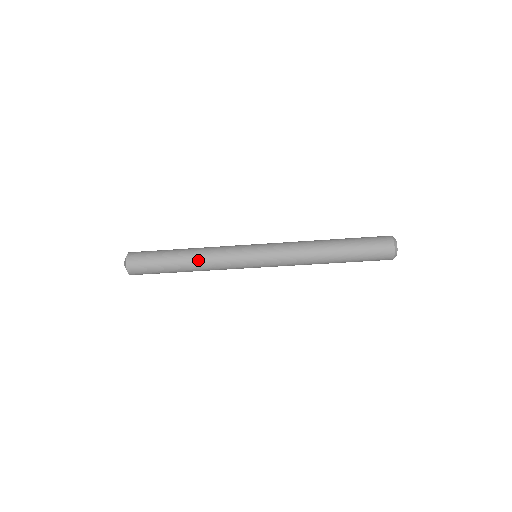
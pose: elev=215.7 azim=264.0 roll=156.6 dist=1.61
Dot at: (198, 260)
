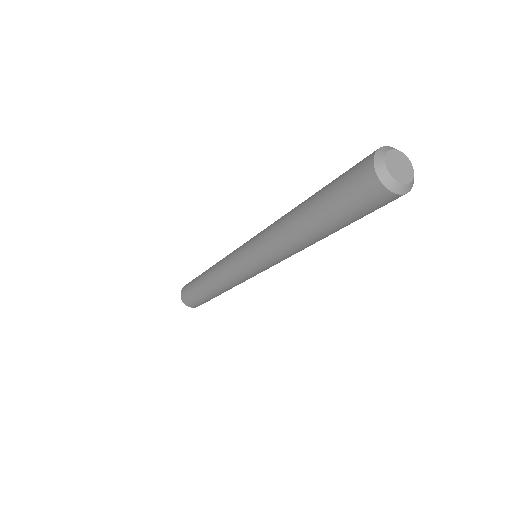
Dot at: (219, 289)
